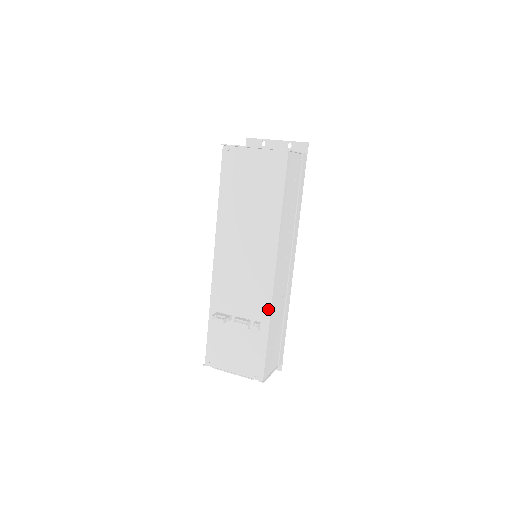
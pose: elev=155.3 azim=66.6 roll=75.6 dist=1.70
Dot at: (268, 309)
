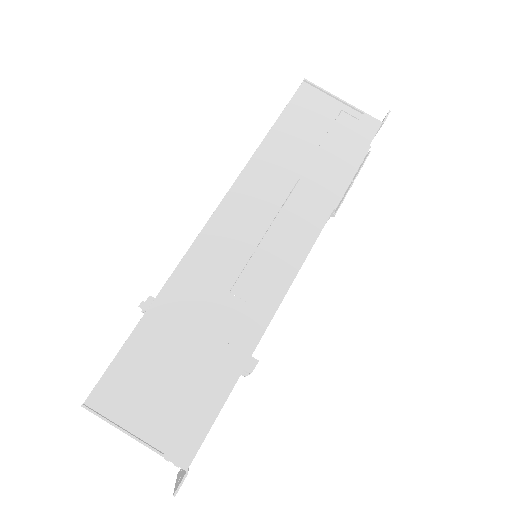
Dot at: (173, 272)
